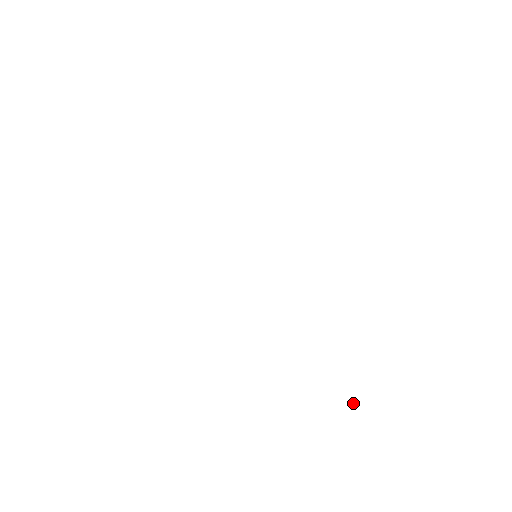
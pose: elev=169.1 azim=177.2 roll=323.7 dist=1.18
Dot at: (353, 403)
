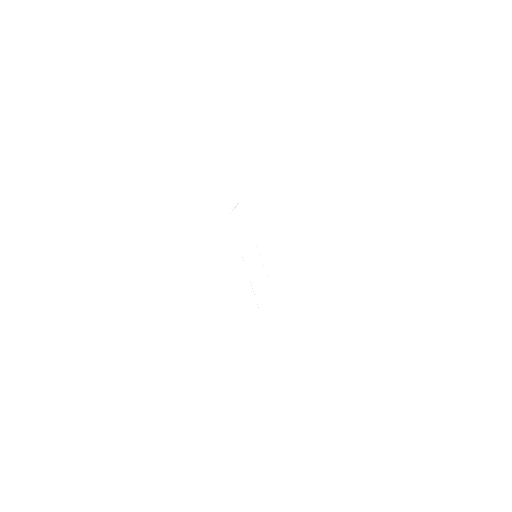
Dot at: occluded
